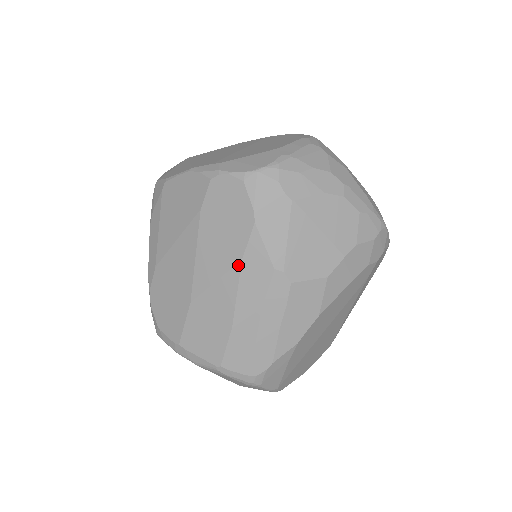
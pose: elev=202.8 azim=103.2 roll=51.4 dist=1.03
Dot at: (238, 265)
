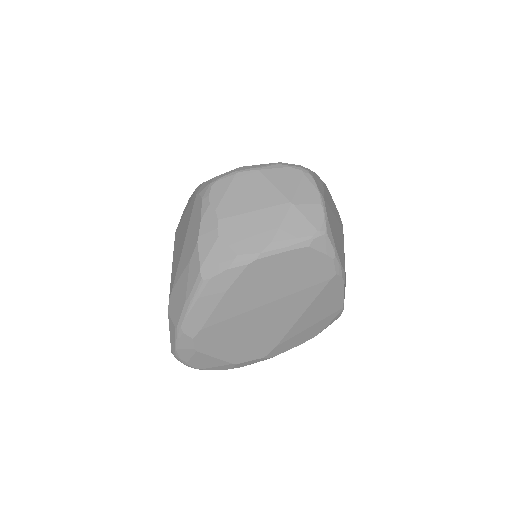
Dot at: occluded
